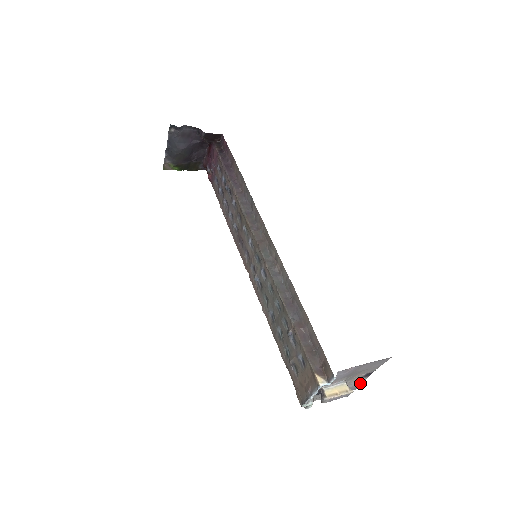
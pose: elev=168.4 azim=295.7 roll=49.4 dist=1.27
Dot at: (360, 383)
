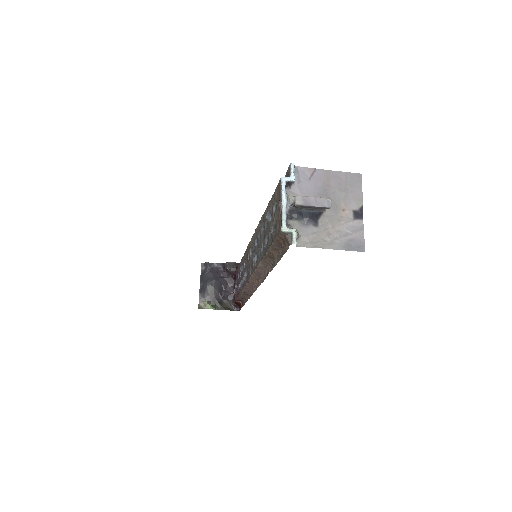
Dot at: (360, 236)
